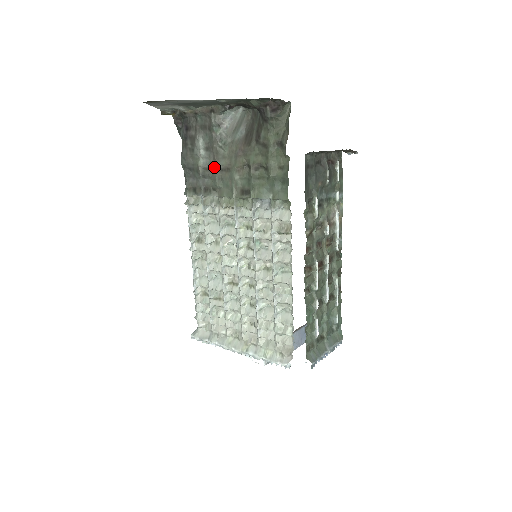
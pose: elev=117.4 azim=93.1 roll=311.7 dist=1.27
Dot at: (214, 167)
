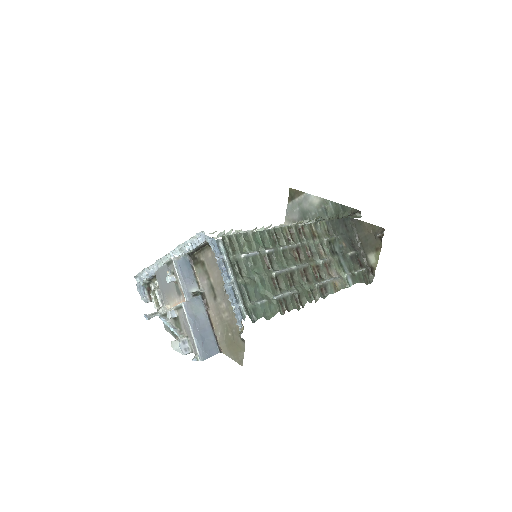
Dot at: occluded
